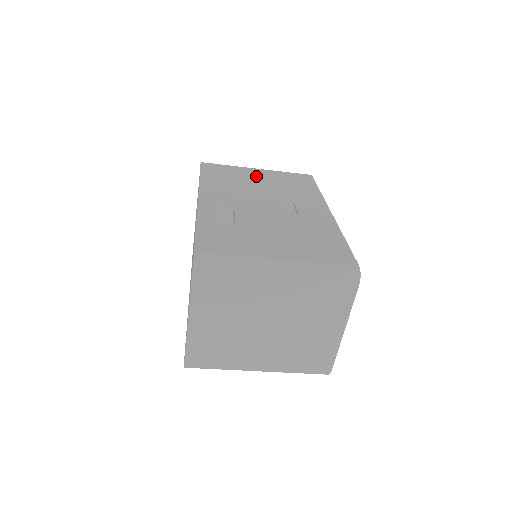
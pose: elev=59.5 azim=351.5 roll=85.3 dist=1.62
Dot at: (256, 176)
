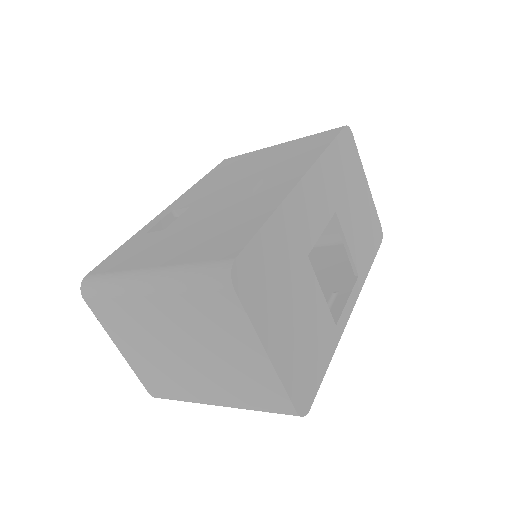
Dot at: (265, 155)
